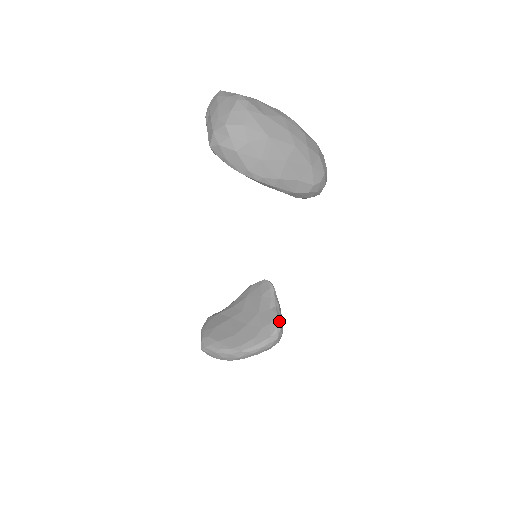
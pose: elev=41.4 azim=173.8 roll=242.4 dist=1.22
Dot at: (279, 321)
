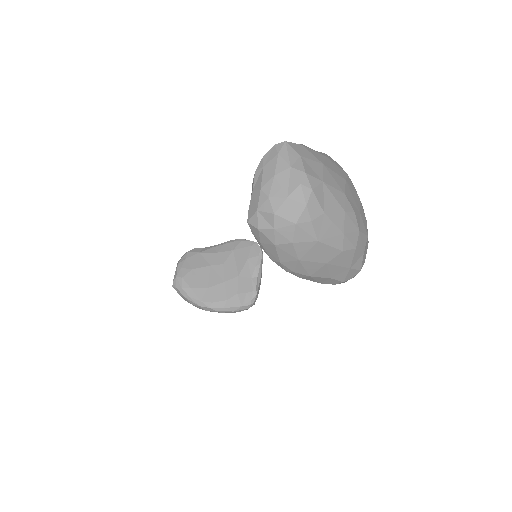
Dot at: (256, 295)
